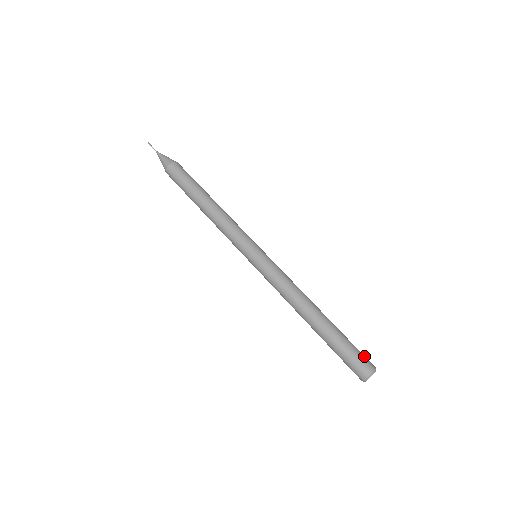
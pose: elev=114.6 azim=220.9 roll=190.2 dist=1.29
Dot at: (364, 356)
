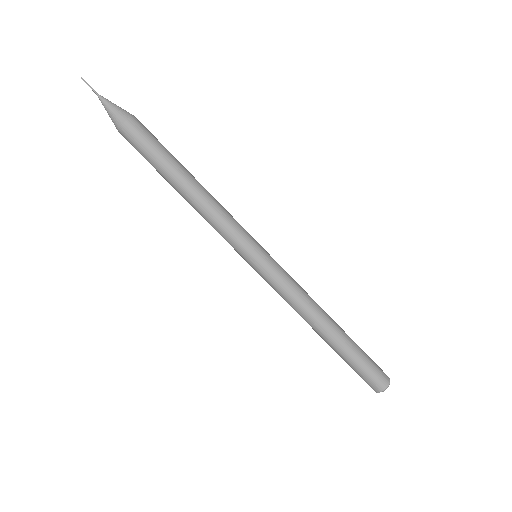
Dot at: (379, 370)
